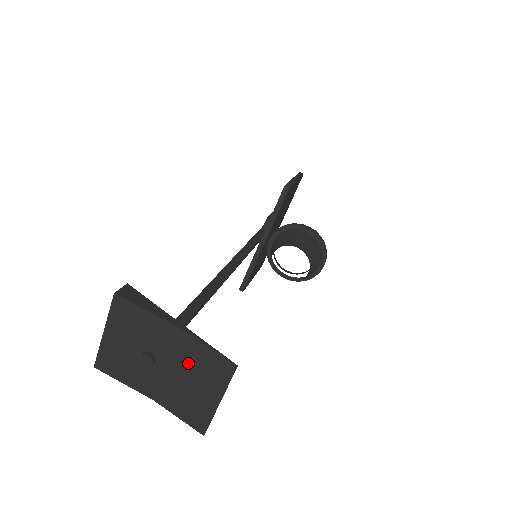
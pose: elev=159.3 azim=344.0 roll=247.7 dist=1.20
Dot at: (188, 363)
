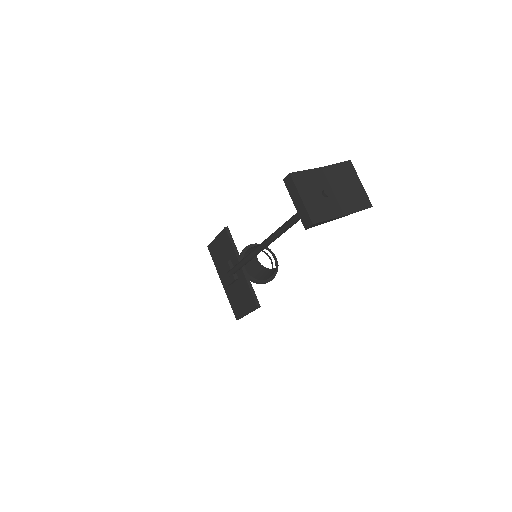
Dot at: (338, 179)
